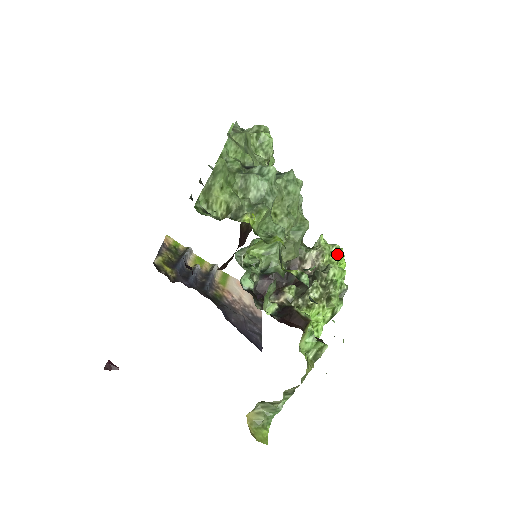
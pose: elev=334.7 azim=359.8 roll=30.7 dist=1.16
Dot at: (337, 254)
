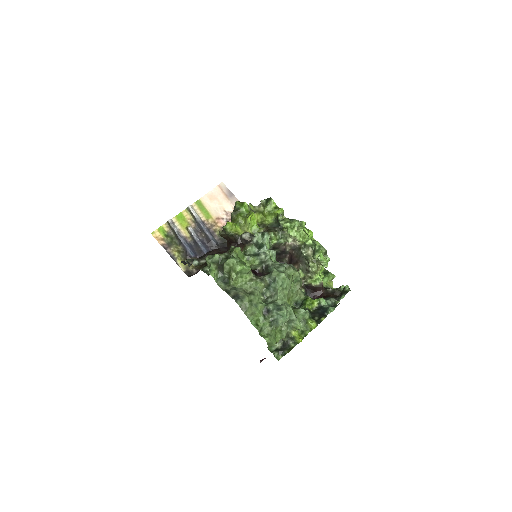
Dot at: (303, 230)
